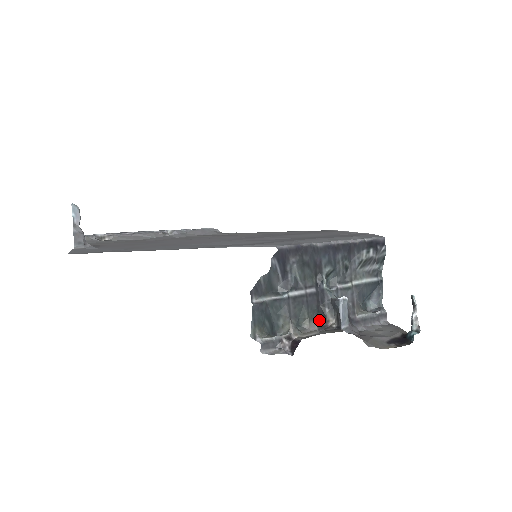
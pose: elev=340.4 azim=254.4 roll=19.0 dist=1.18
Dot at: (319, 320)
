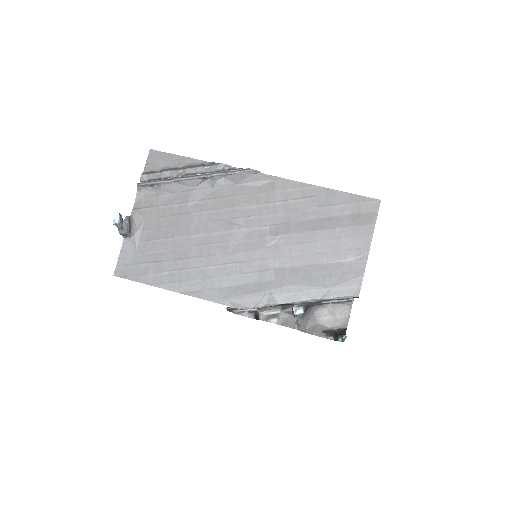
Dot at: (284, 306)
